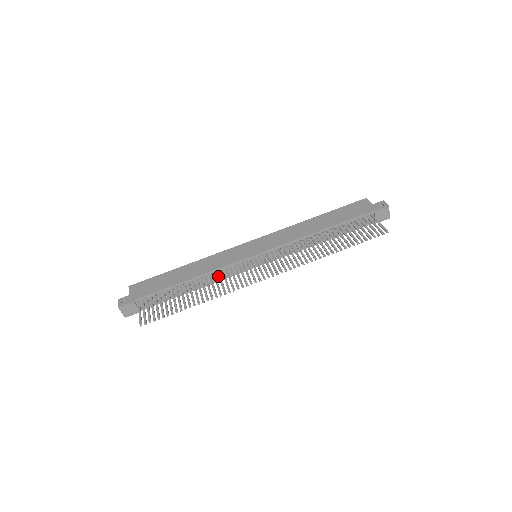
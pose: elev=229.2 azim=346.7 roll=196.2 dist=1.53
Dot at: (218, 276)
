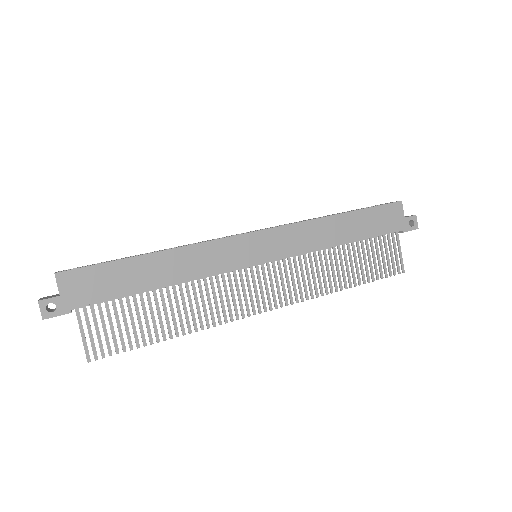
Dot at: (205, 288)
